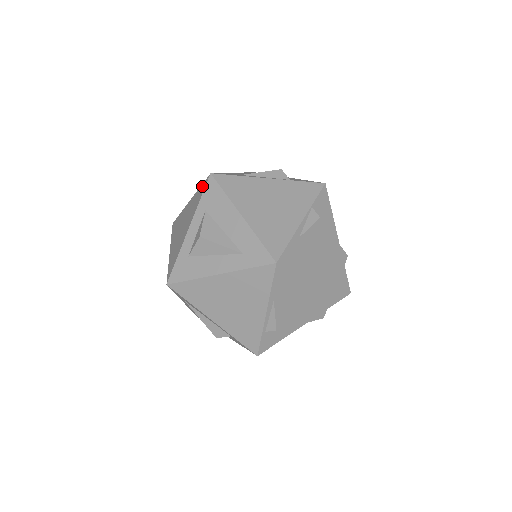
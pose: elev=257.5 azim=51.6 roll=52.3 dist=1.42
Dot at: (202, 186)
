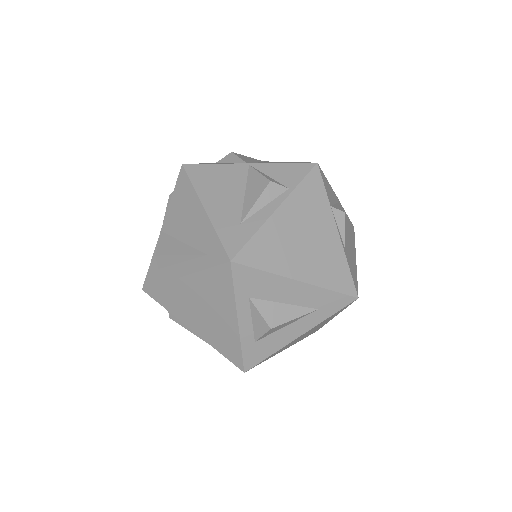
Dot at: (217, 272)
